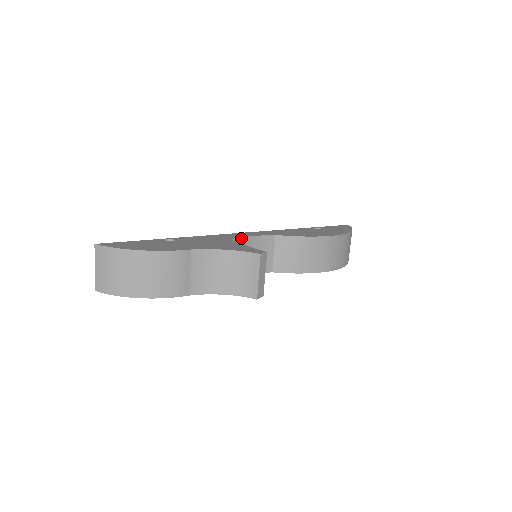
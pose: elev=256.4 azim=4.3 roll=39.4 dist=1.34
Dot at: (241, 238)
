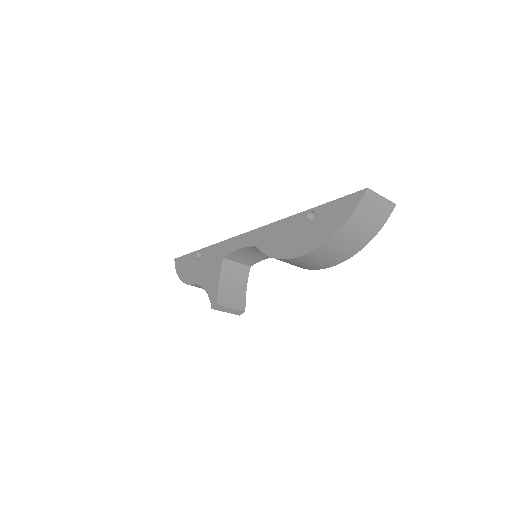
Dot at: (232, 252)
